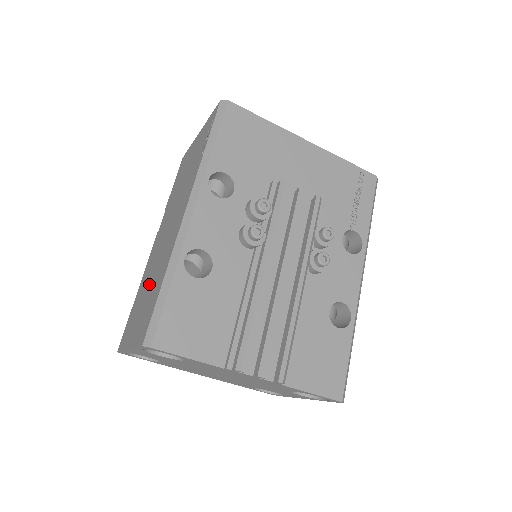
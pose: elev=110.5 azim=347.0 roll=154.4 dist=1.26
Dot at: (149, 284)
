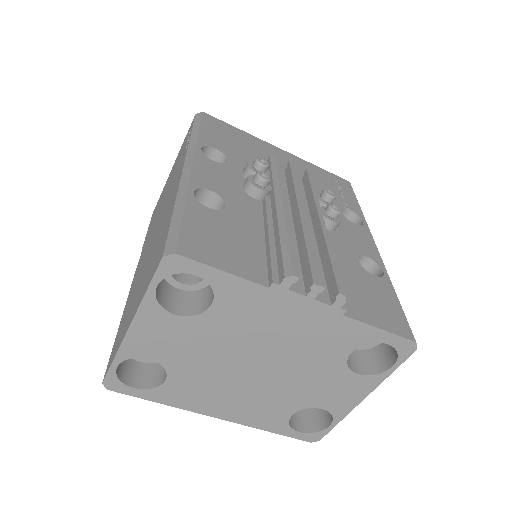
Dot at: (145, 267)
